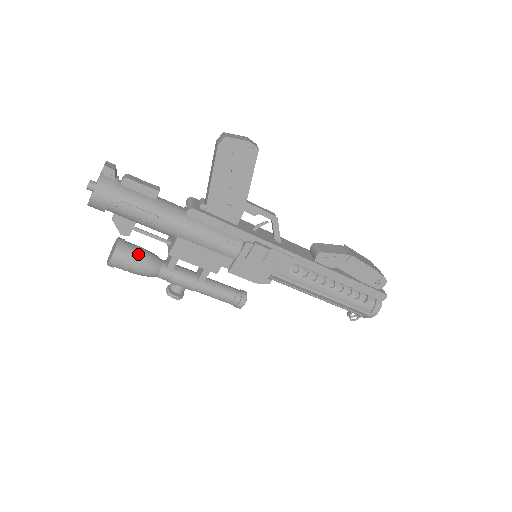
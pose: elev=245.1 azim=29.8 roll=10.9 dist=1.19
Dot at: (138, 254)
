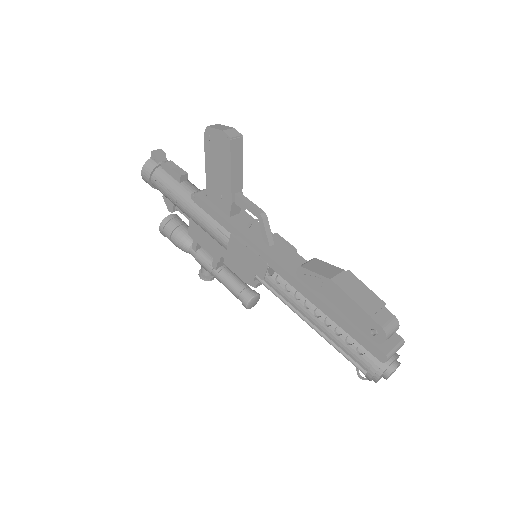
Dot at: (176, 229)
